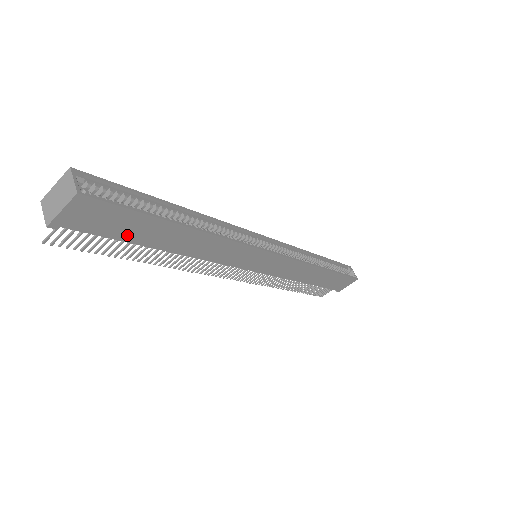
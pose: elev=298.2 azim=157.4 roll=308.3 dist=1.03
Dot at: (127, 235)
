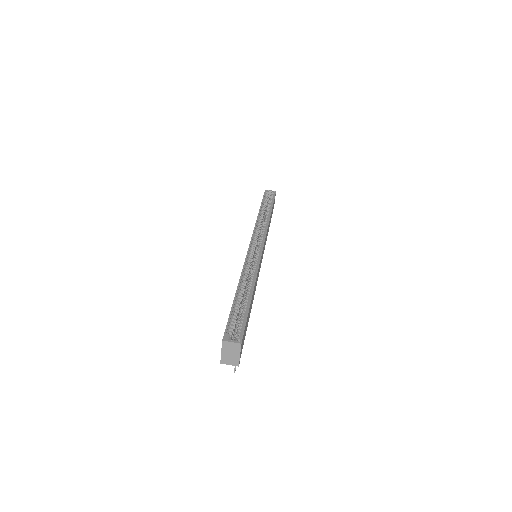
Dot at: (246, 328)
